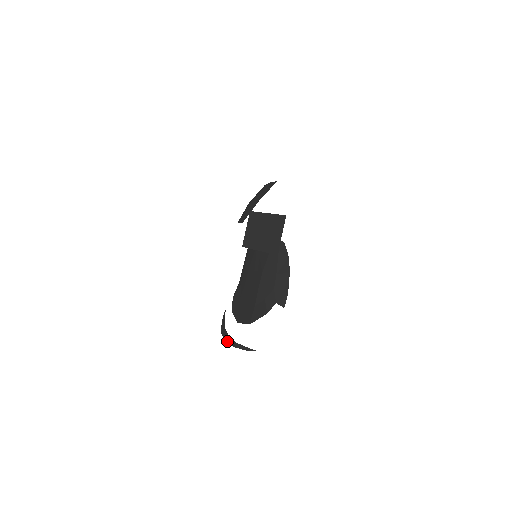
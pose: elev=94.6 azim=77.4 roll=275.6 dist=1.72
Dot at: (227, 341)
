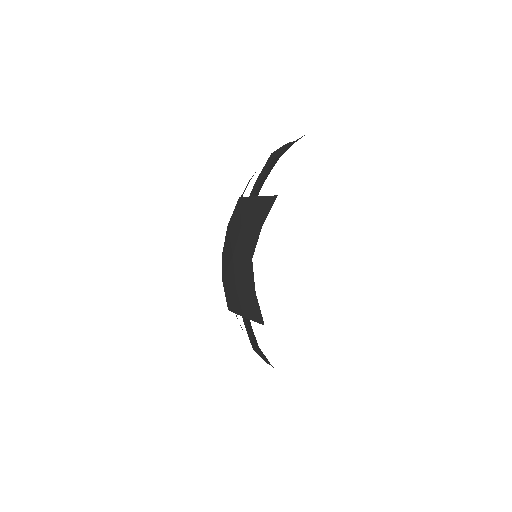
Dot at: occluded
